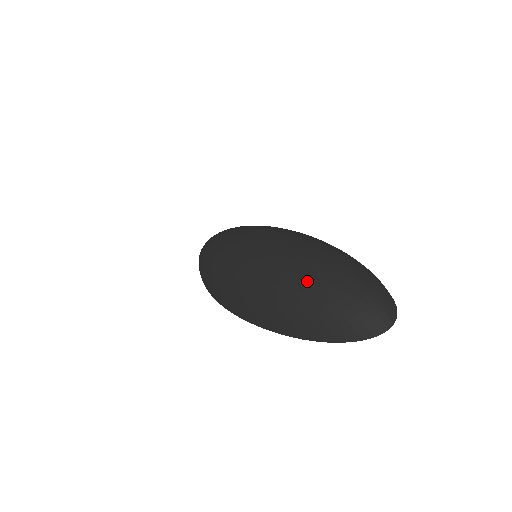
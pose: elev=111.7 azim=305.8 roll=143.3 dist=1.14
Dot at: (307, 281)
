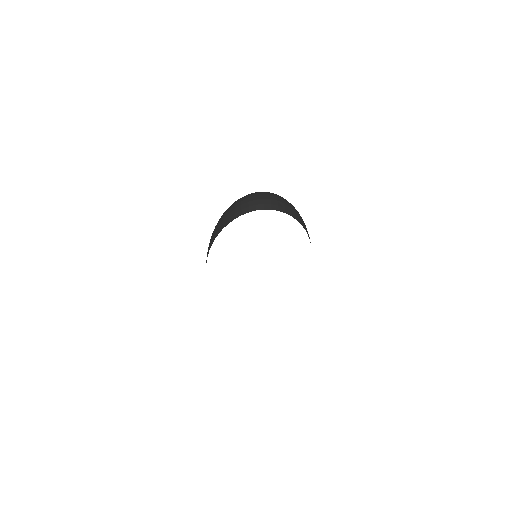
Dot at: occluded
